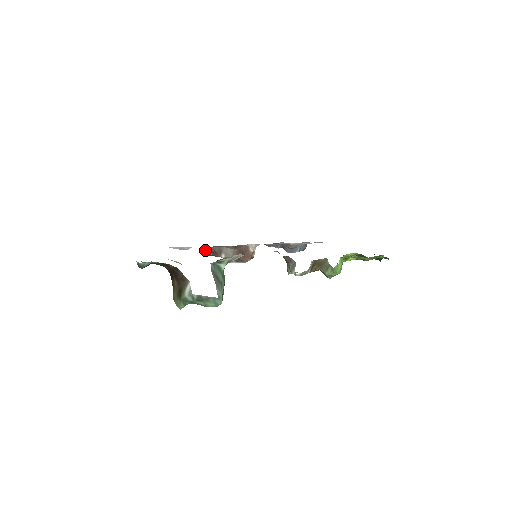
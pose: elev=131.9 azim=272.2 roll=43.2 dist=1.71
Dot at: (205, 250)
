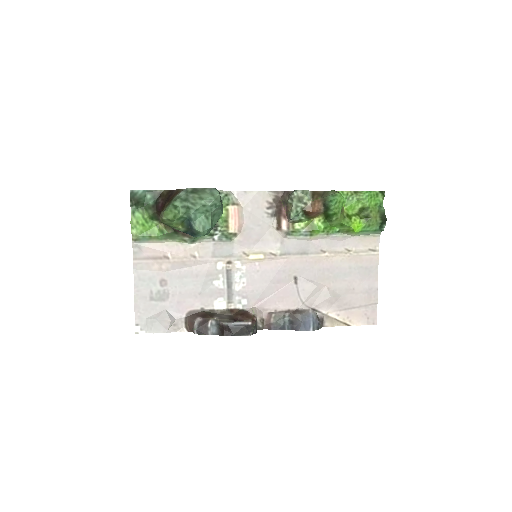
Dot at: (193, 318)
